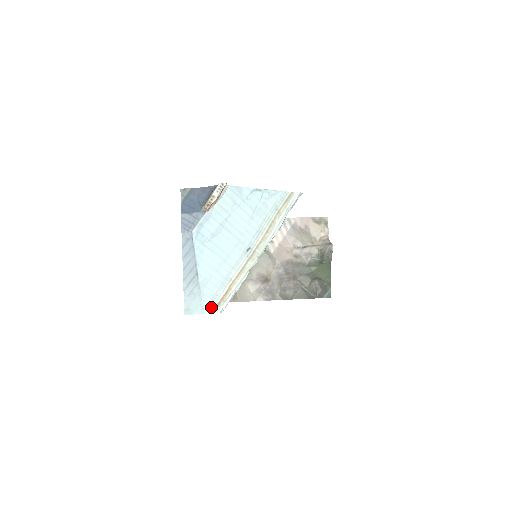
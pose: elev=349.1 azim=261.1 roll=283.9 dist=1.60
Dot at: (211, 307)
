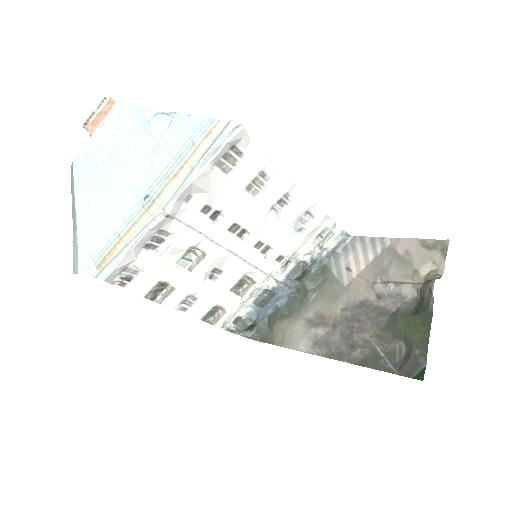
Dot at: (90, 267)
